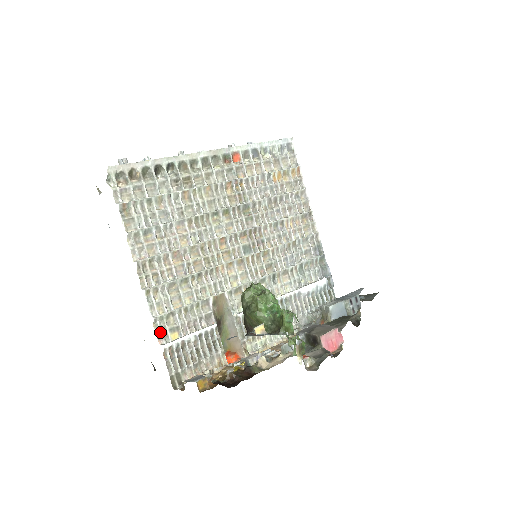
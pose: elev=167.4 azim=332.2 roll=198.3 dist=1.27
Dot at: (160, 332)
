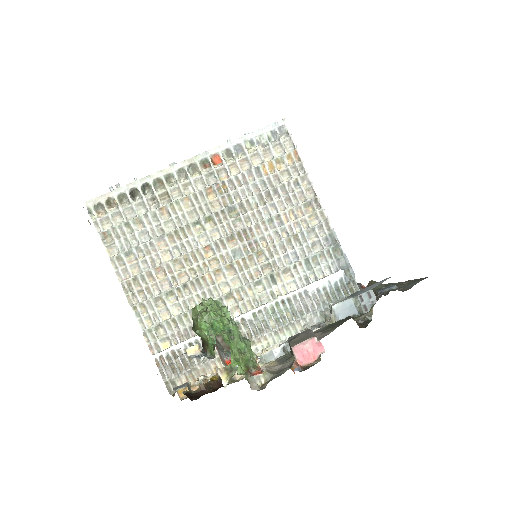
Dot at: (151, 343)
